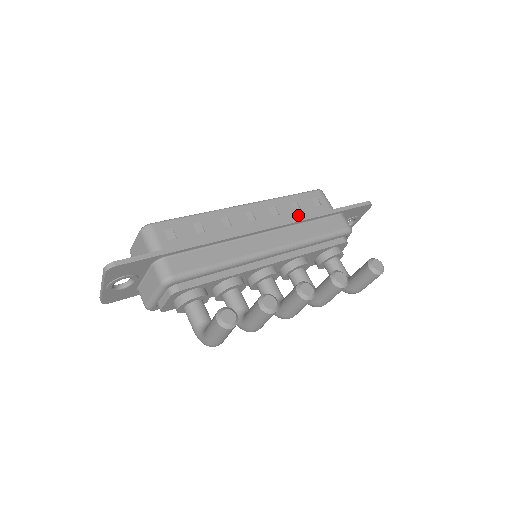
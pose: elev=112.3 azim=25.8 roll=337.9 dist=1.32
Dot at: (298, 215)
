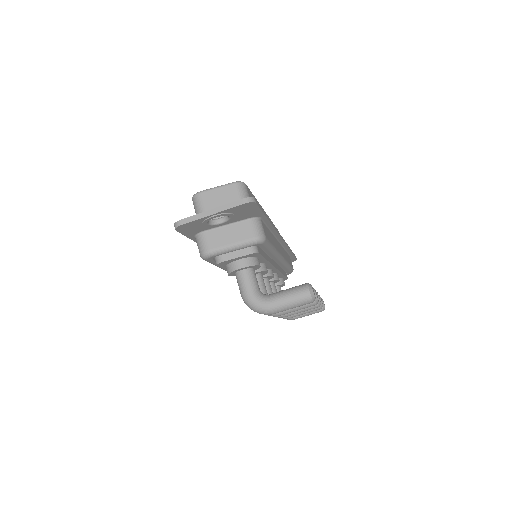
Dot at: occluded
